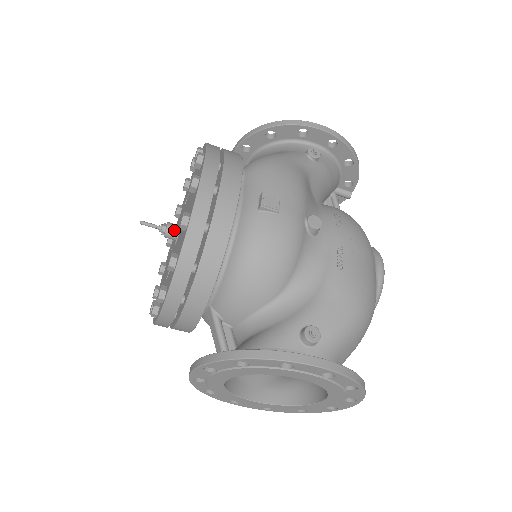
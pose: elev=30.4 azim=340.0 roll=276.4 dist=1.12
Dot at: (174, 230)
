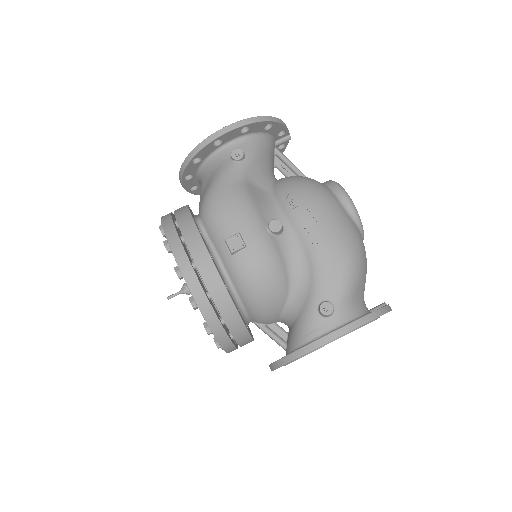
Dot at: occluded
